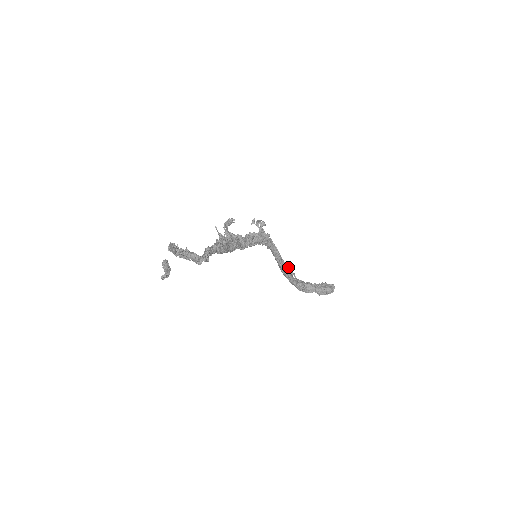
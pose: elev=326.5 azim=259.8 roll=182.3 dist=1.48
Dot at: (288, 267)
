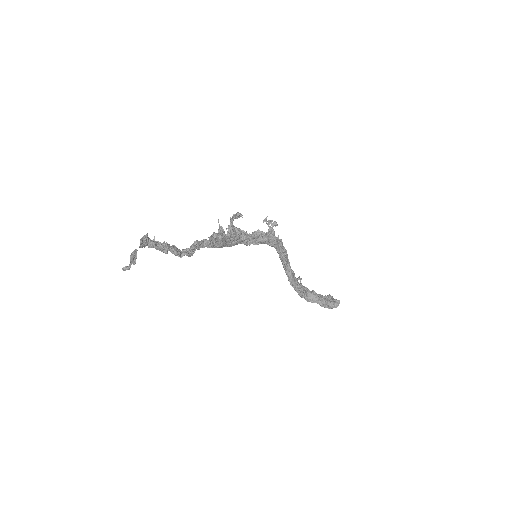
Dot at: (293, 272)
